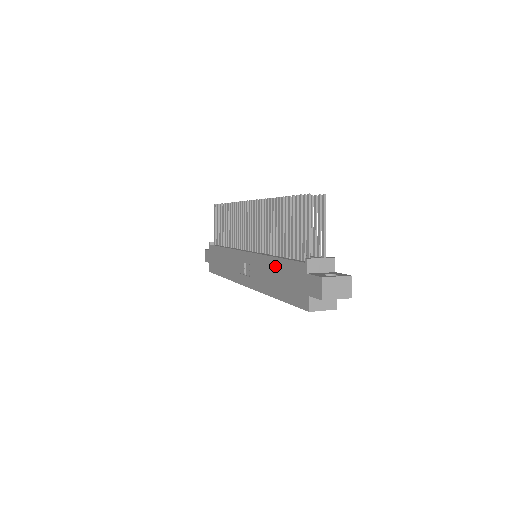
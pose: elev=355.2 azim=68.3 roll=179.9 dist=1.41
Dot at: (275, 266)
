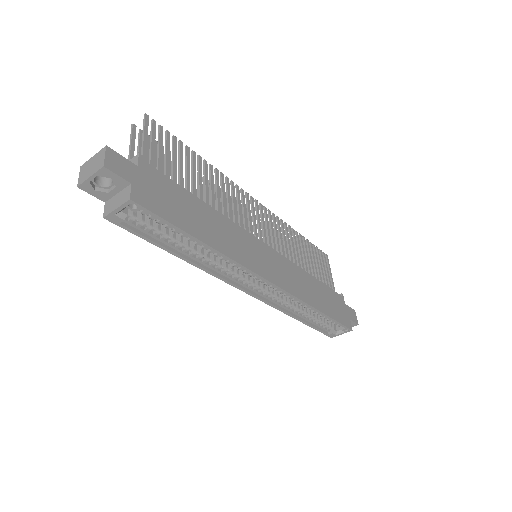
Dot at: occluded
